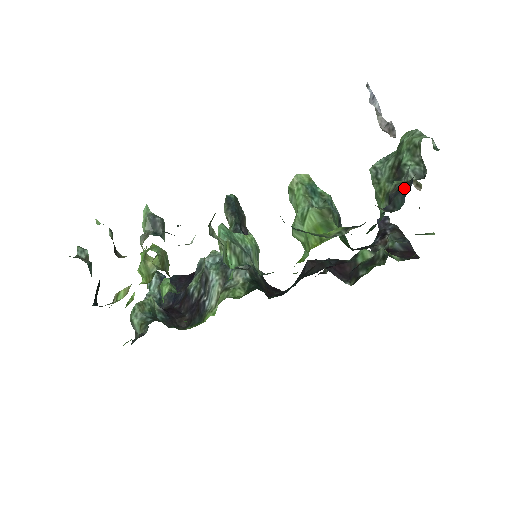
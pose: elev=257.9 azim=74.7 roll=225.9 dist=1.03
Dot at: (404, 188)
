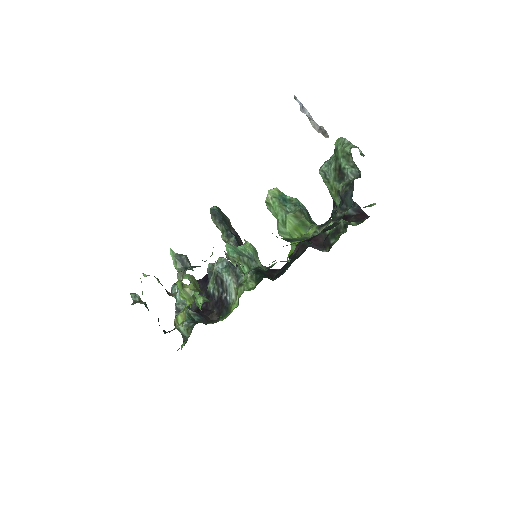
Dot at: (349, 190)
